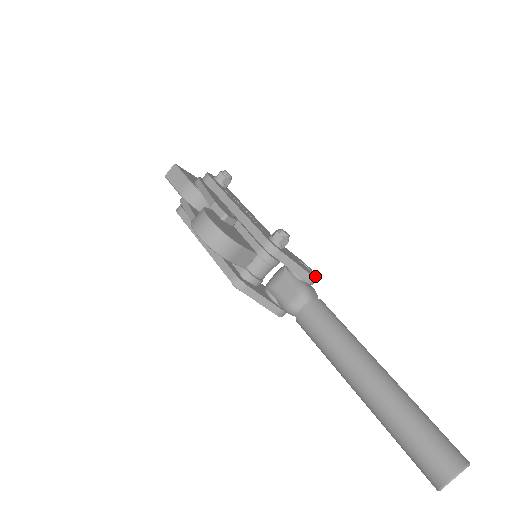
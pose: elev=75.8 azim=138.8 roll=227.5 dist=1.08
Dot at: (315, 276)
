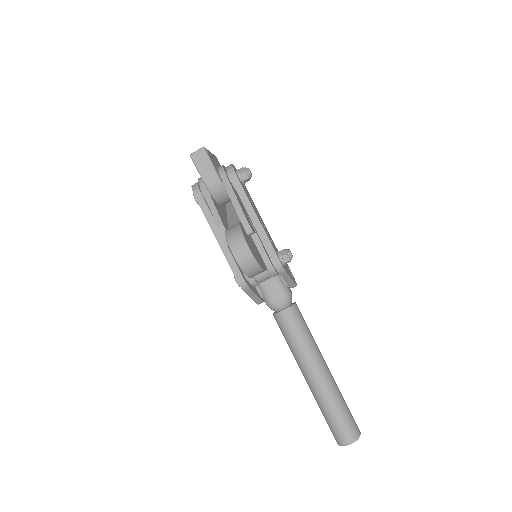
Dot at: (295, 282)
